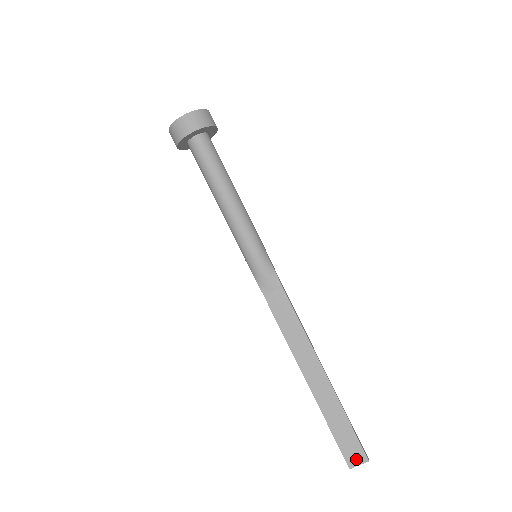
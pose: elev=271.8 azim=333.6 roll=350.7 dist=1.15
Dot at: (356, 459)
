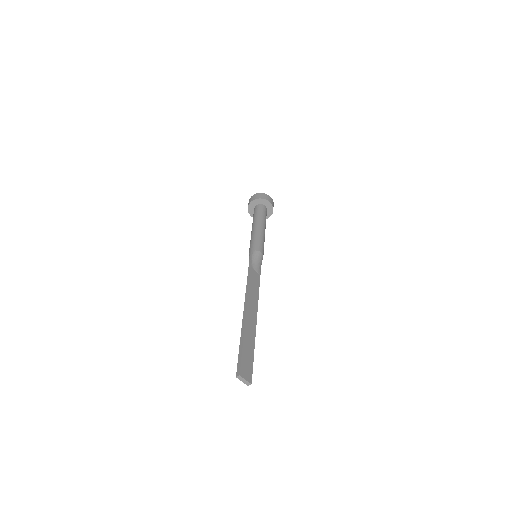
Dot at: (246, 375)
